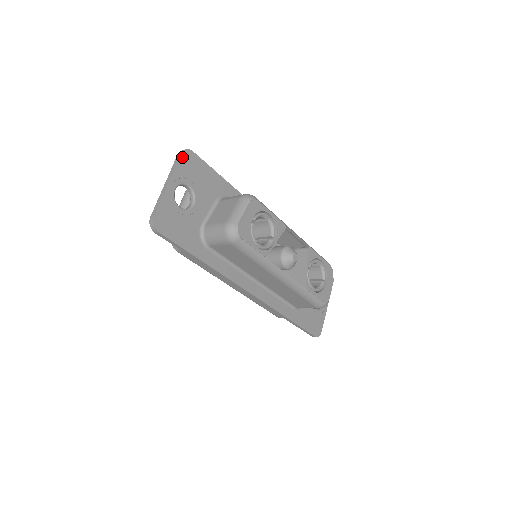
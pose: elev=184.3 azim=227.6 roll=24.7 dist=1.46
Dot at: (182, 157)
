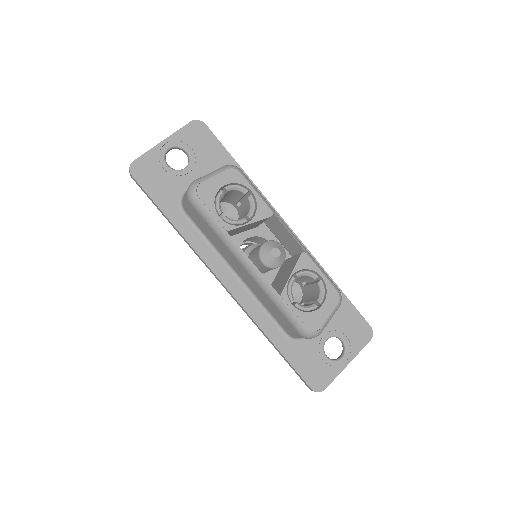
Dot at: (190, 125)
